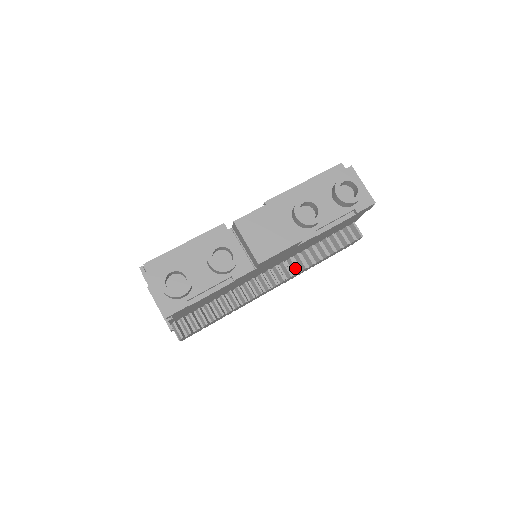
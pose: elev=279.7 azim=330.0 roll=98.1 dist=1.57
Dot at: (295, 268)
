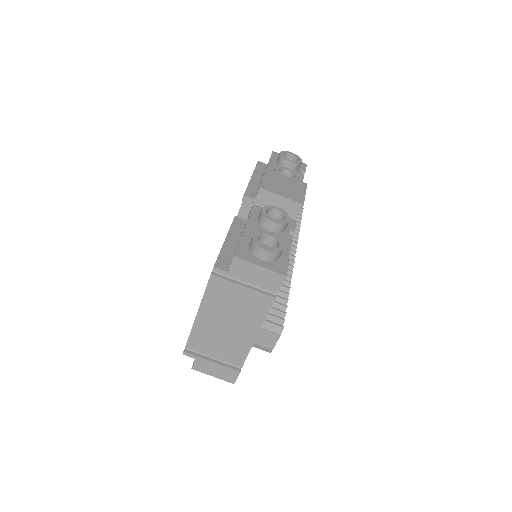
Dot at: (292, 242)
